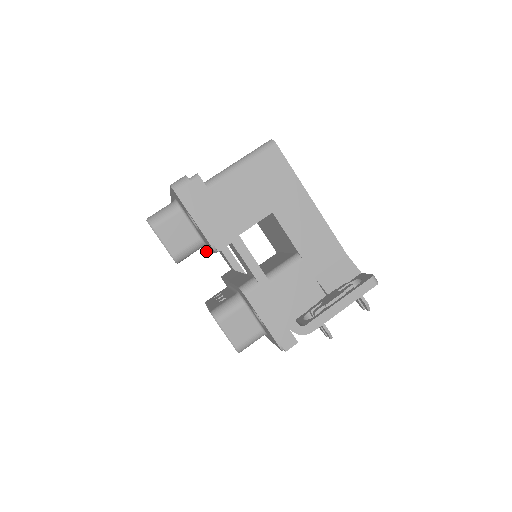
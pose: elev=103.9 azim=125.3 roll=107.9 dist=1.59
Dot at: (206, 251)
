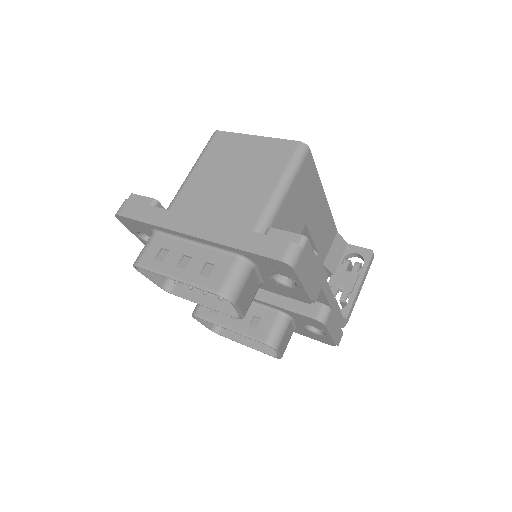
Dot at: occluded
